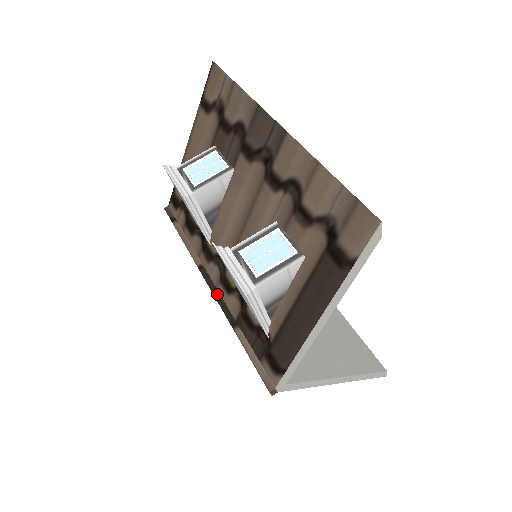
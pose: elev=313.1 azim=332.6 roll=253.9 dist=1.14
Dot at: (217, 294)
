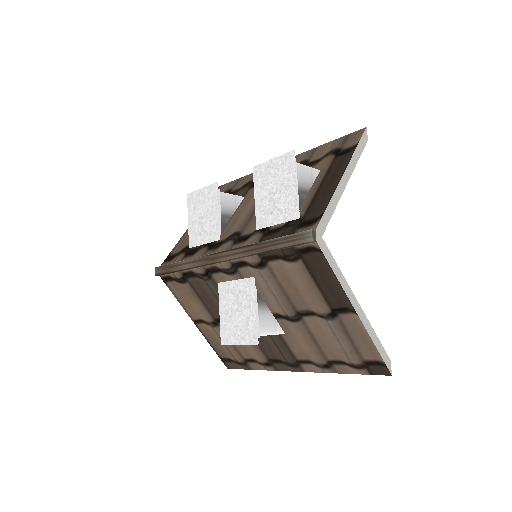
Dot at: (232, 249)
